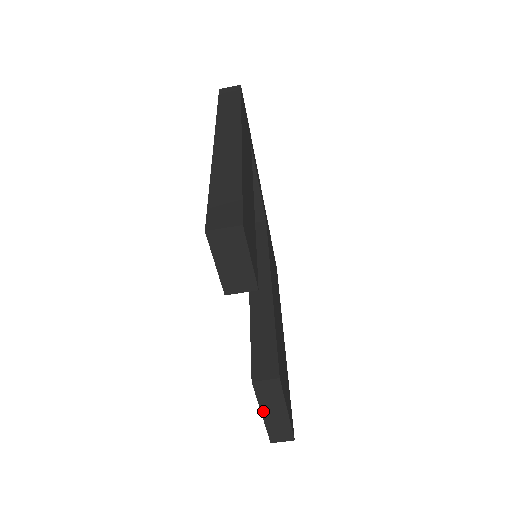
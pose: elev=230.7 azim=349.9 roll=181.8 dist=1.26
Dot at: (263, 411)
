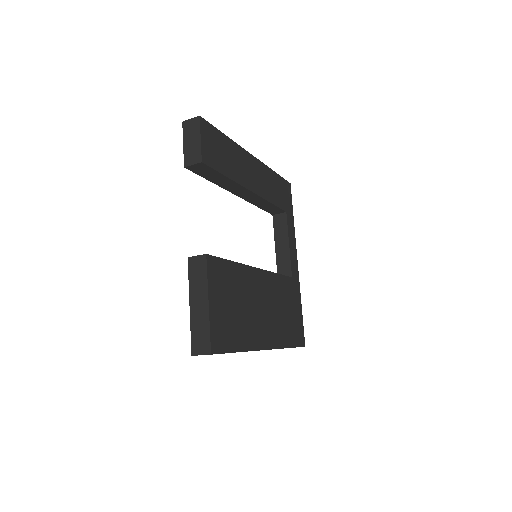
Dot at: (191, 300)
